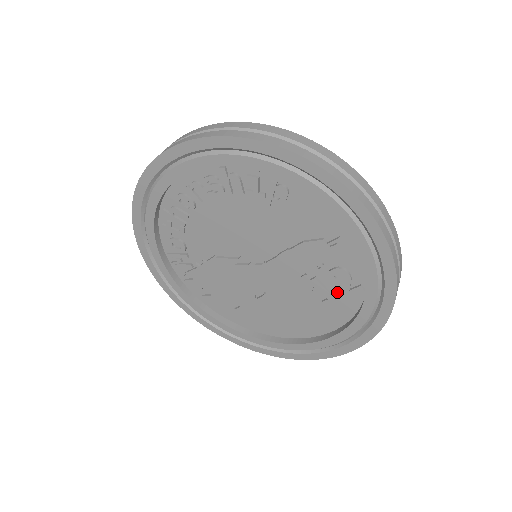
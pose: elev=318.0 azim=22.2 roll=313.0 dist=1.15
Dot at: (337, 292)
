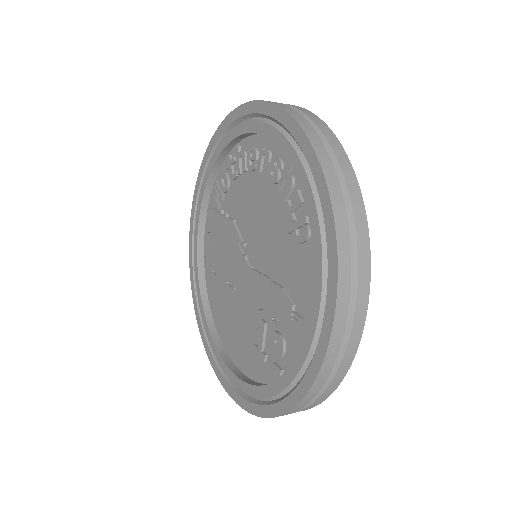
Dot at: (268, 352)
